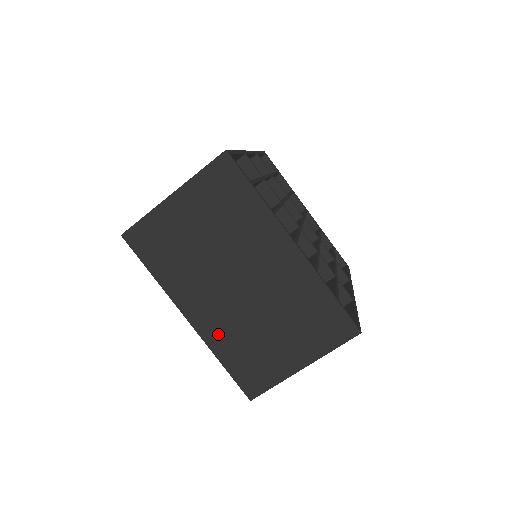
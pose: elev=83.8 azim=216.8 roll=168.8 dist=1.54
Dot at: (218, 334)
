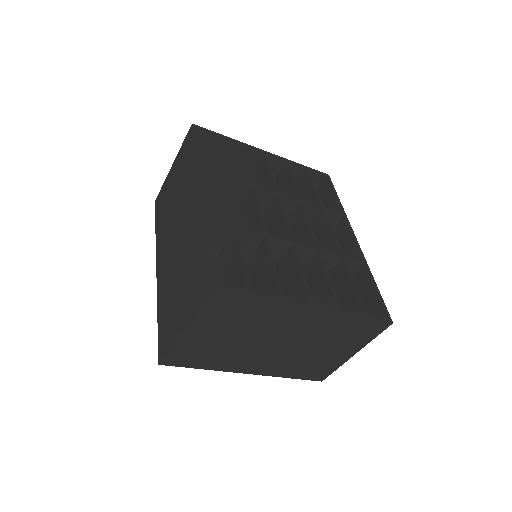
Dot at: (278, 369)
